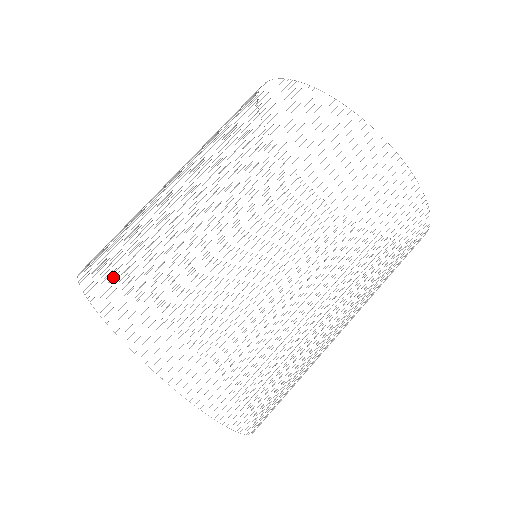
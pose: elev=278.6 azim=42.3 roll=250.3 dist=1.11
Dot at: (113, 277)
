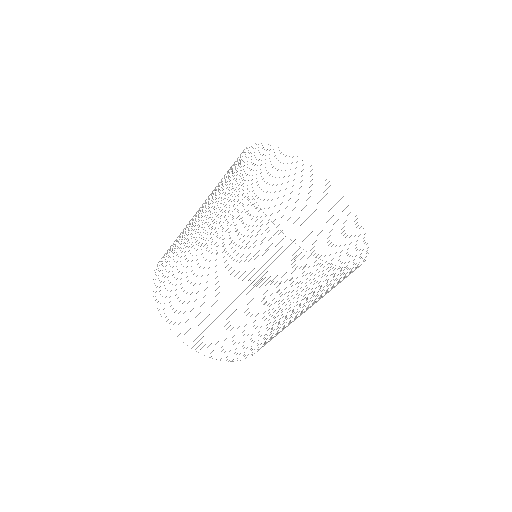
Dot at: occluded
